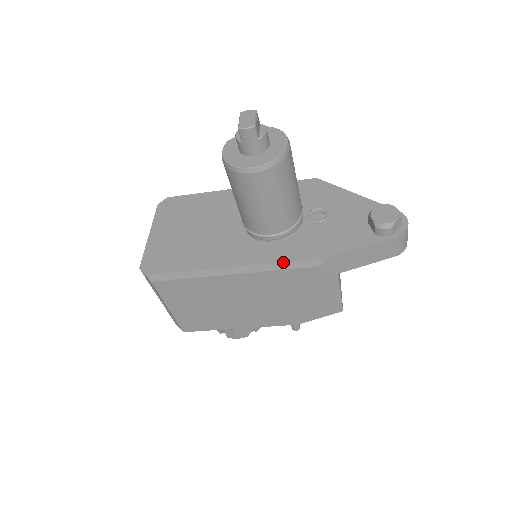
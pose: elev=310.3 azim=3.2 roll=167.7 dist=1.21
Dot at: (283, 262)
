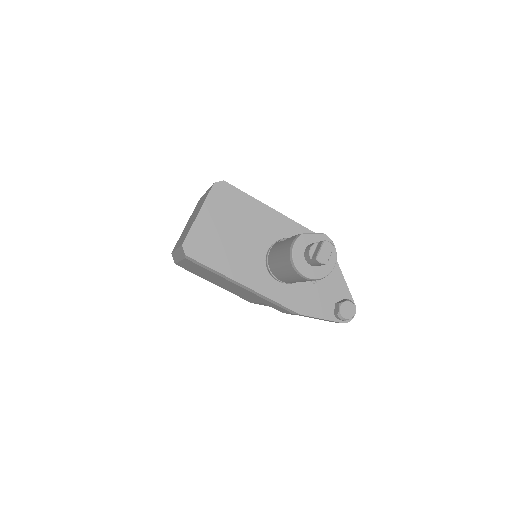
Dot at: (276, 302)
